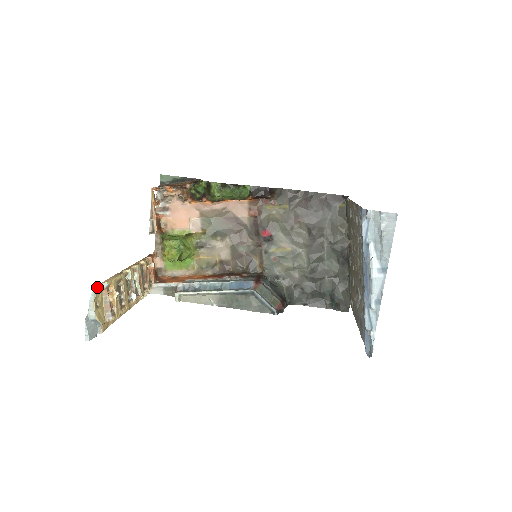
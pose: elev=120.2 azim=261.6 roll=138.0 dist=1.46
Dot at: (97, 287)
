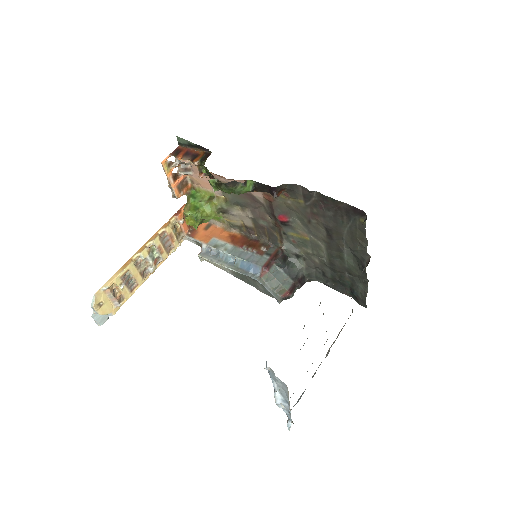
Dot at: (96, 294)
